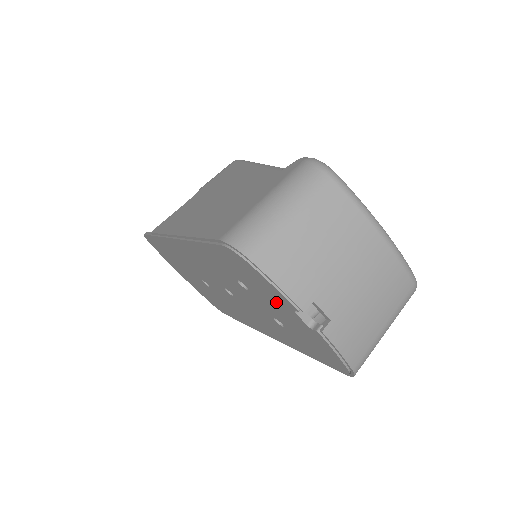
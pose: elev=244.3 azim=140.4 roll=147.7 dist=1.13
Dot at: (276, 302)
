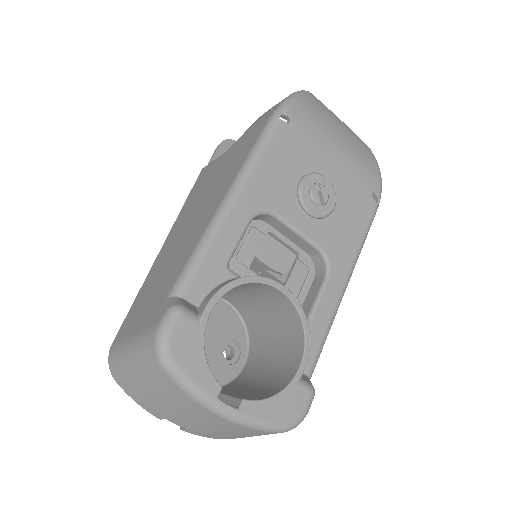
Dot at: occluded
